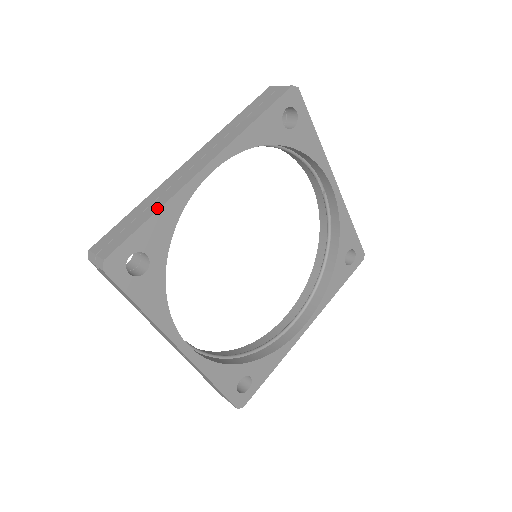
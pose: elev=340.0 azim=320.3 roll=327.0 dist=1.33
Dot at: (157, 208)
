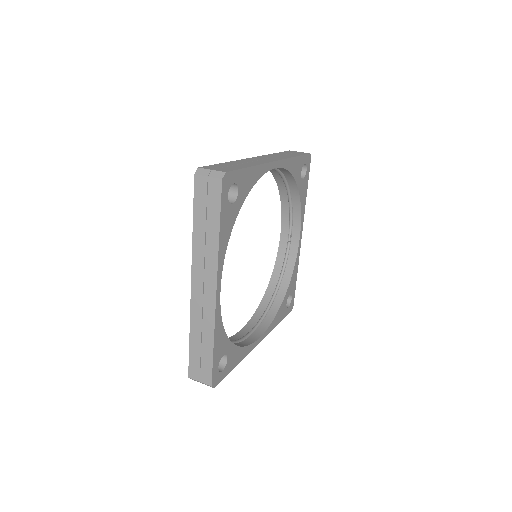
Dot at: (252, 165)
